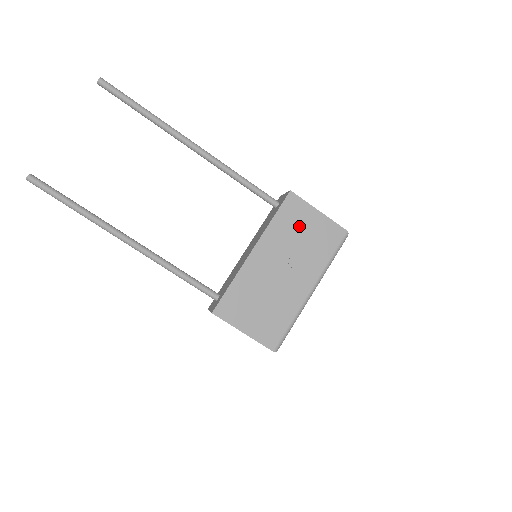
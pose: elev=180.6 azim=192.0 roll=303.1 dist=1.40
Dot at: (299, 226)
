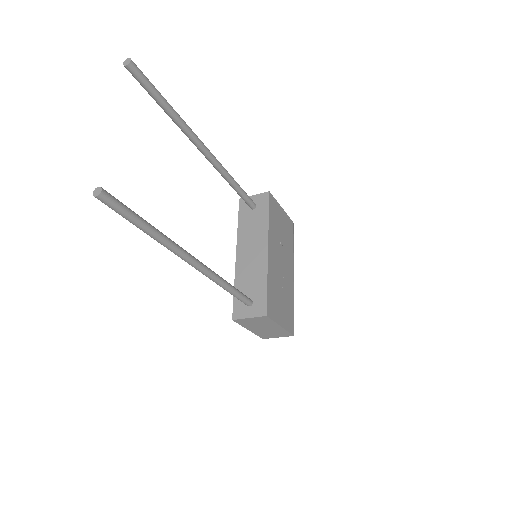
Dot at: (279, 222)
